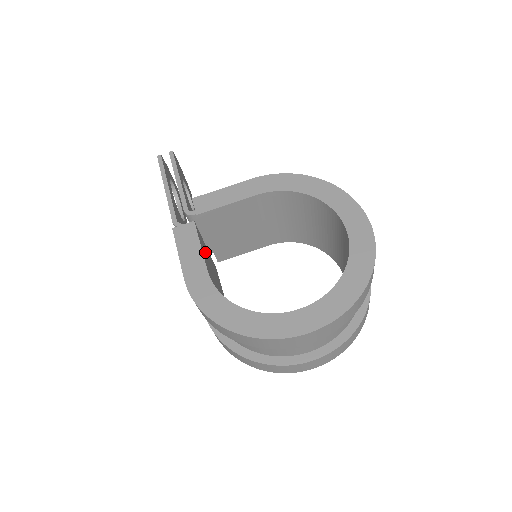
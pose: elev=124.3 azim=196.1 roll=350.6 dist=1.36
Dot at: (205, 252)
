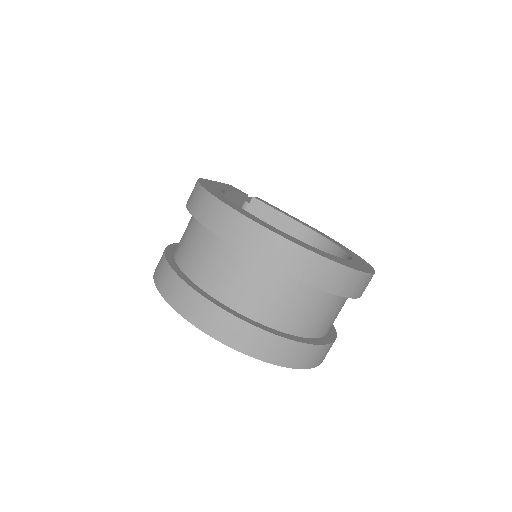
Dot at: occluded
